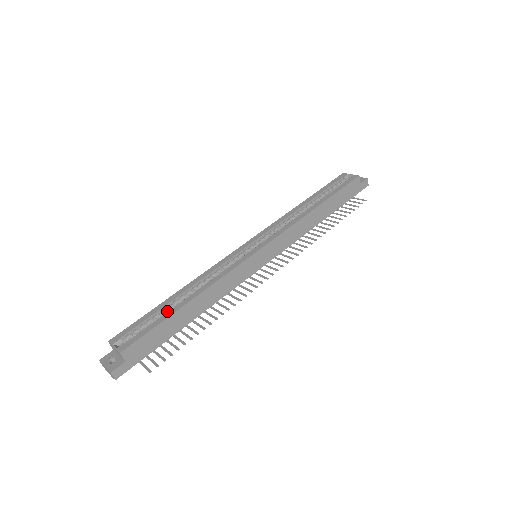
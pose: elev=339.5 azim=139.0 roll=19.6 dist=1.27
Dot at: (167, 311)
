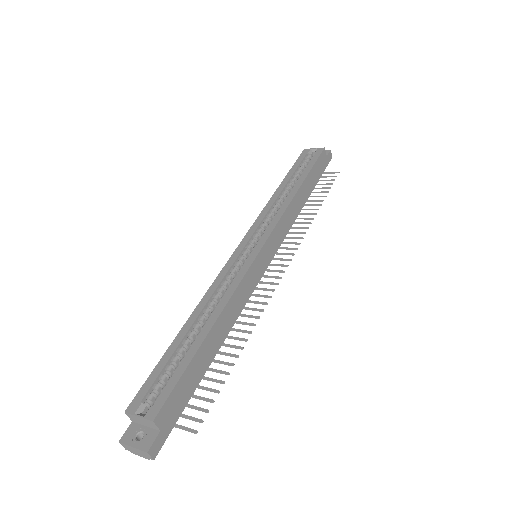
Dot at: (184, 349)
